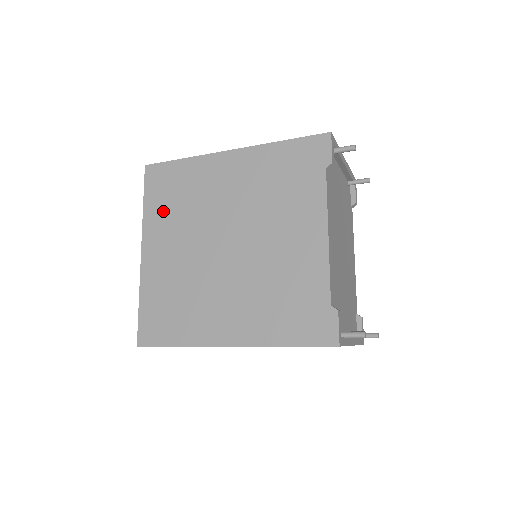
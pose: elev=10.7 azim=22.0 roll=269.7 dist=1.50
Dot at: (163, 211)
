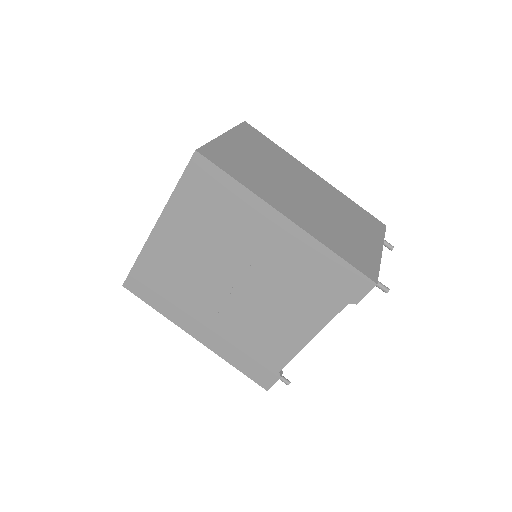
Dot at: (192, 211)
